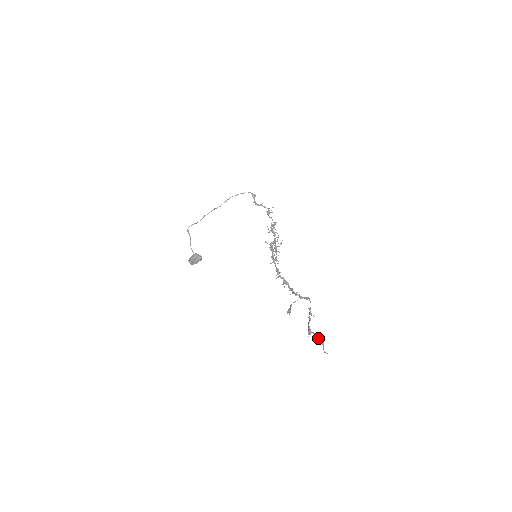
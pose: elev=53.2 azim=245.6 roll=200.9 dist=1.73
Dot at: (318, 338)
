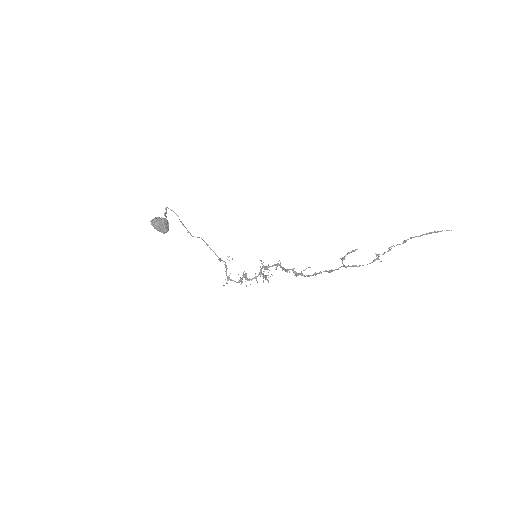
Dot at: (429, 233)
